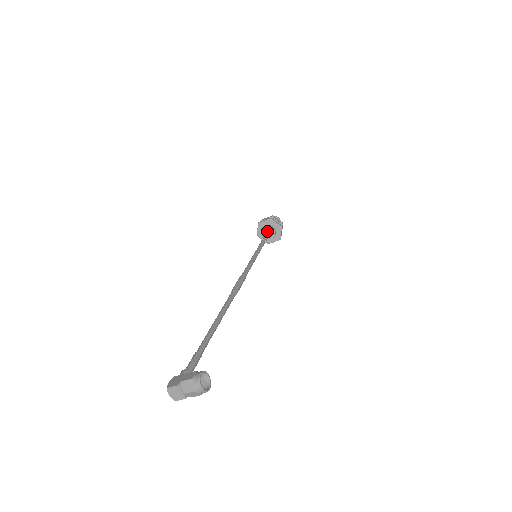
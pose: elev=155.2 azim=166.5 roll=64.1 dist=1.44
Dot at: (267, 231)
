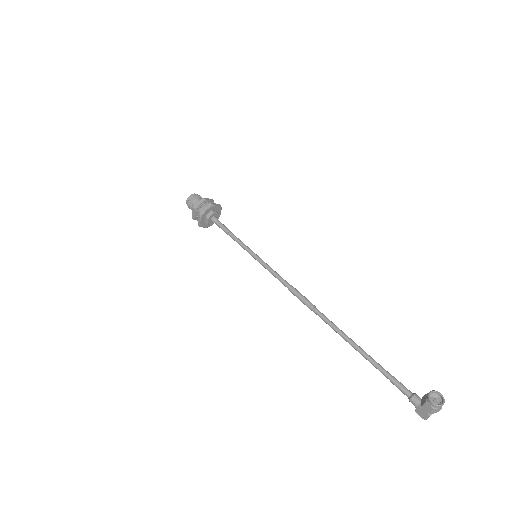
Dot at: (213, 222)
